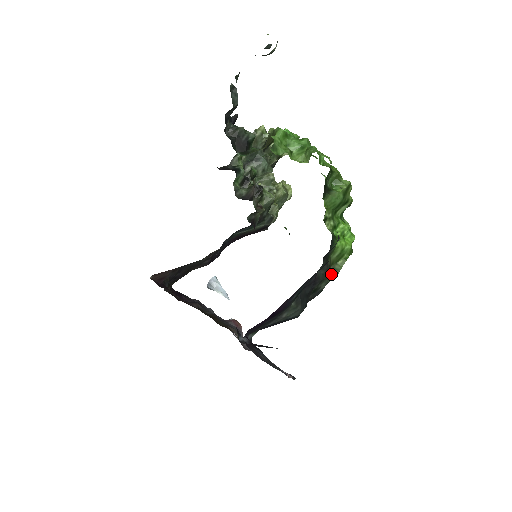
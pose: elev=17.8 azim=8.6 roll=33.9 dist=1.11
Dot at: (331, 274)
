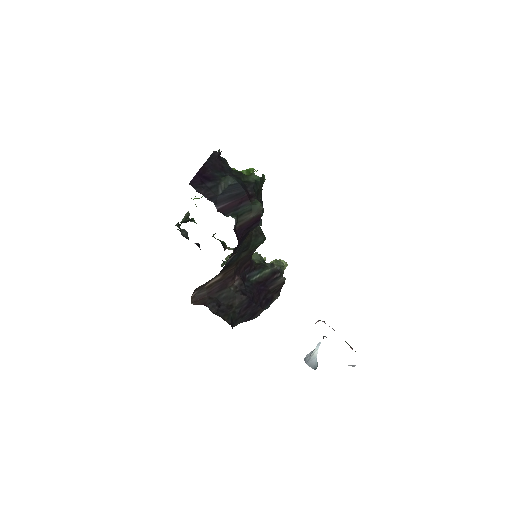
Dot at: (250, 176)
